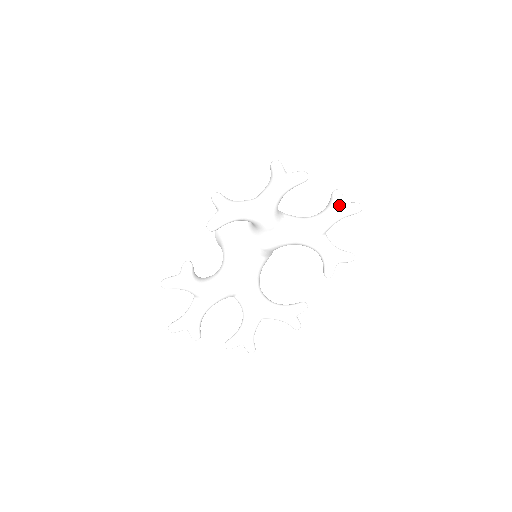
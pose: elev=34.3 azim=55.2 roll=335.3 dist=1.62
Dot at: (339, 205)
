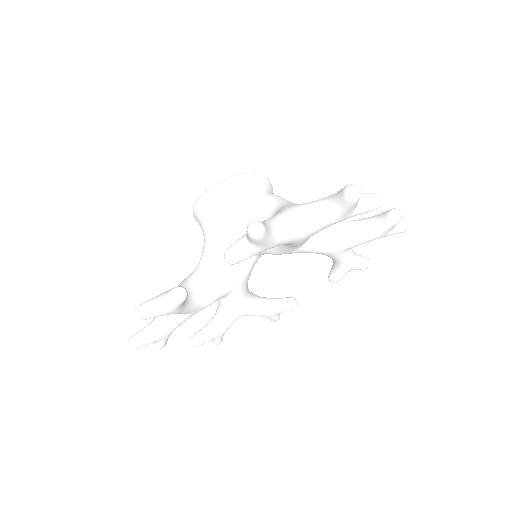
Dot at: (392, 227)
